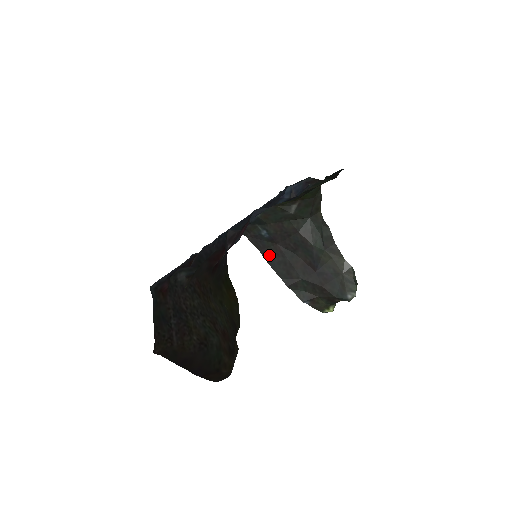
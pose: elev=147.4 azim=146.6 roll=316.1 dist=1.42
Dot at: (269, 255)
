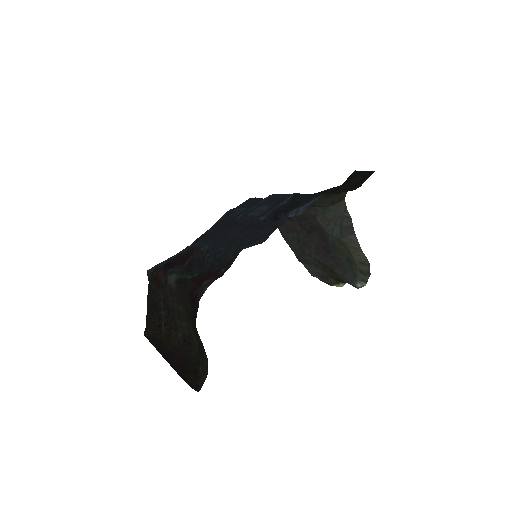
Dot at: (284, 229)
